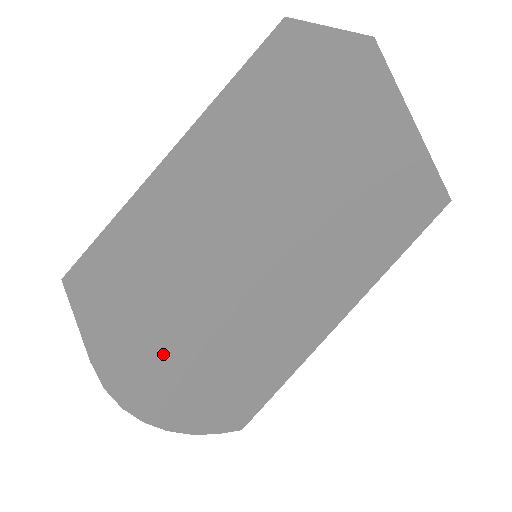
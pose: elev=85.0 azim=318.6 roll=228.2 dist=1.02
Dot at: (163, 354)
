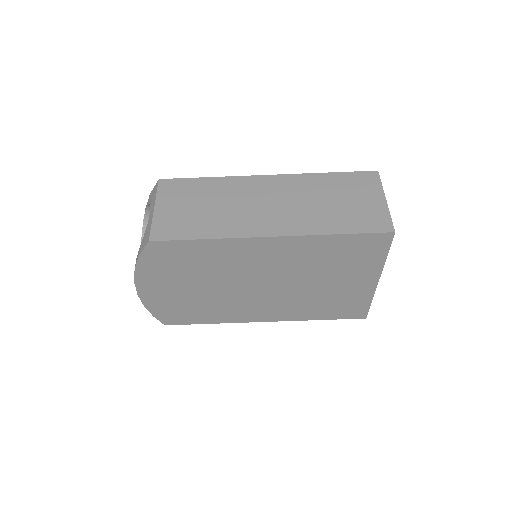
Dot at: (178, 264)
